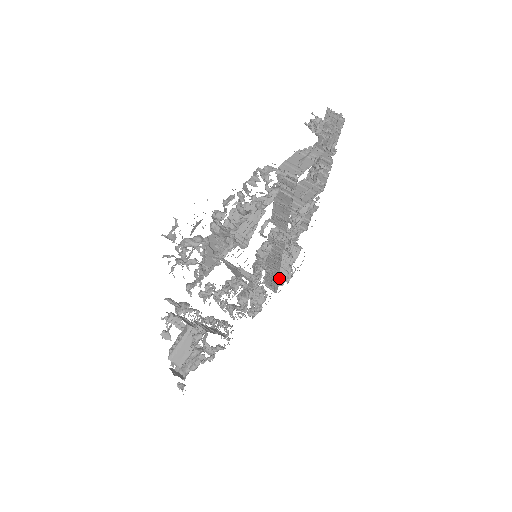
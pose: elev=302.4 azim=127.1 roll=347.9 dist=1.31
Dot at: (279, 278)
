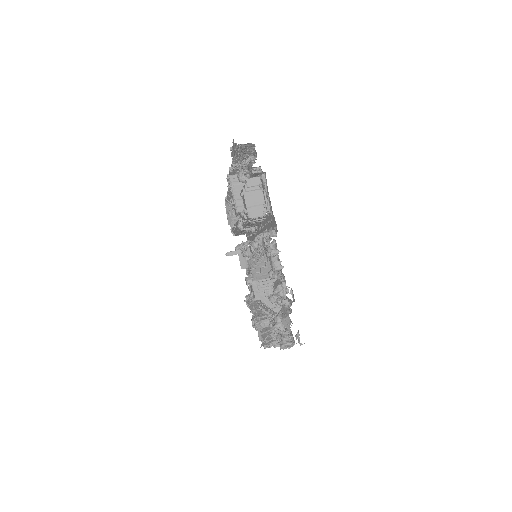
Dot at: occluded
